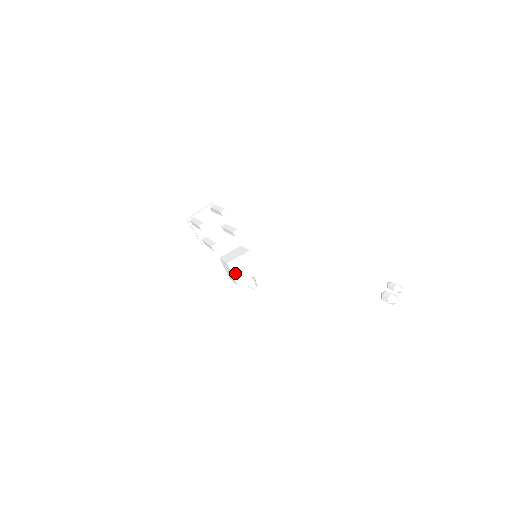
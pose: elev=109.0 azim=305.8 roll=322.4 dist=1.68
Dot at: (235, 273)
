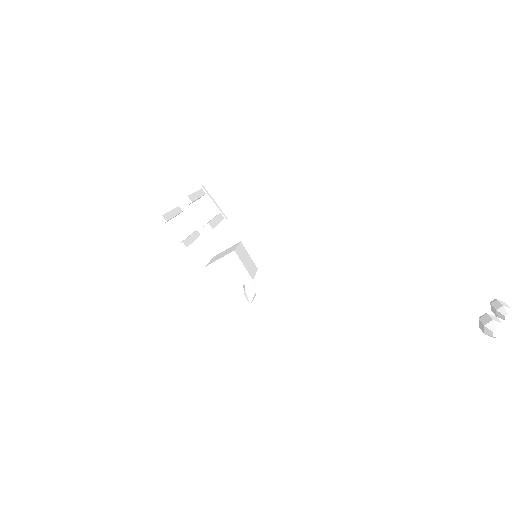
Dot at: (218, 279)
